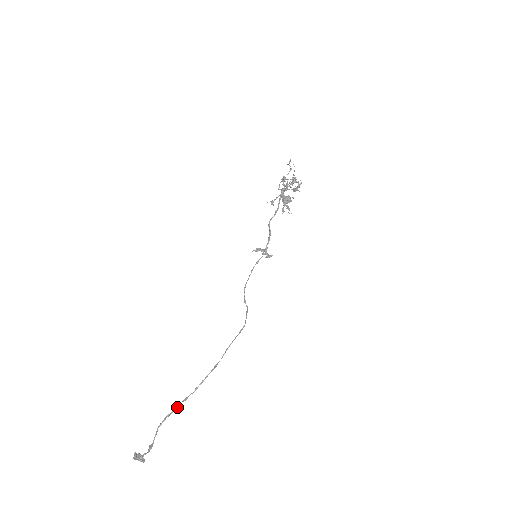
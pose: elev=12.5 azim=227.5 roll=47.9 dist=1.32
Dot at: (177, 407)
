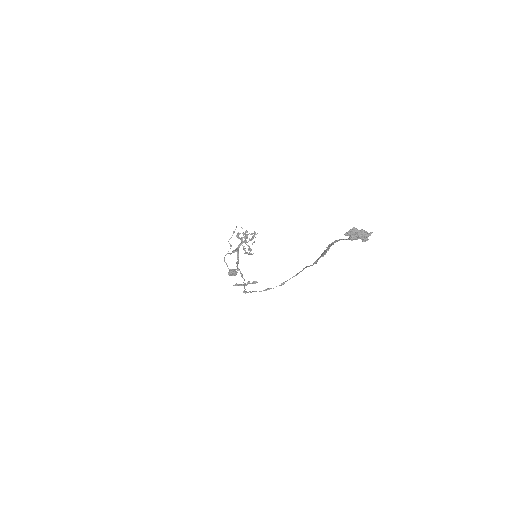
Dot at: (326, 250)
